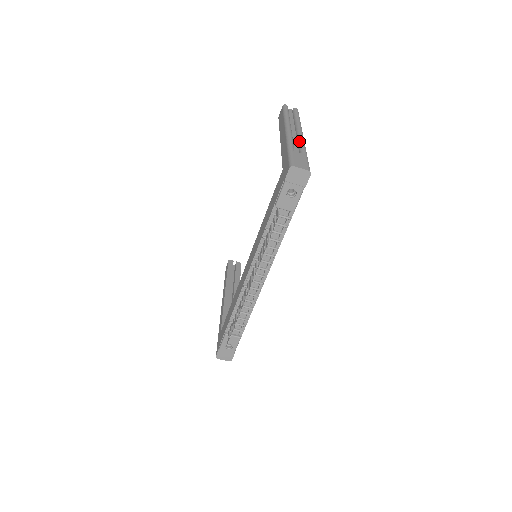
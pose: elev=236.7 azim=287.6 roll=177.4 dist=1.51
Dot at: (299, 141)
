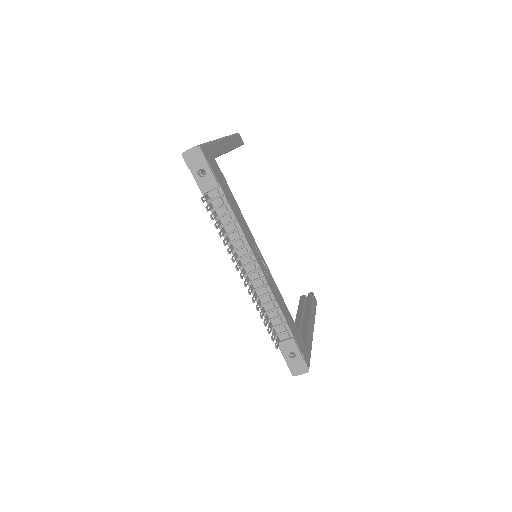
Dot at: occluded
